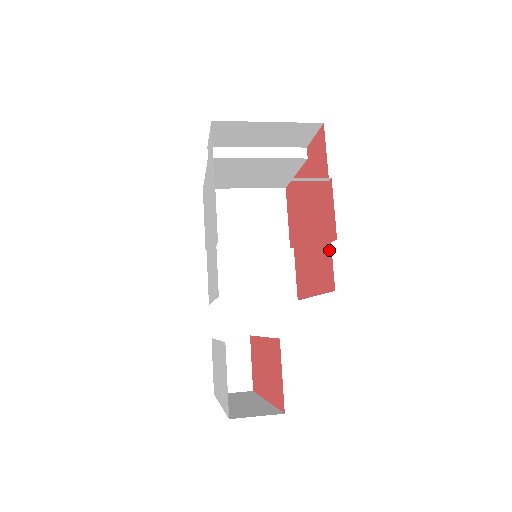
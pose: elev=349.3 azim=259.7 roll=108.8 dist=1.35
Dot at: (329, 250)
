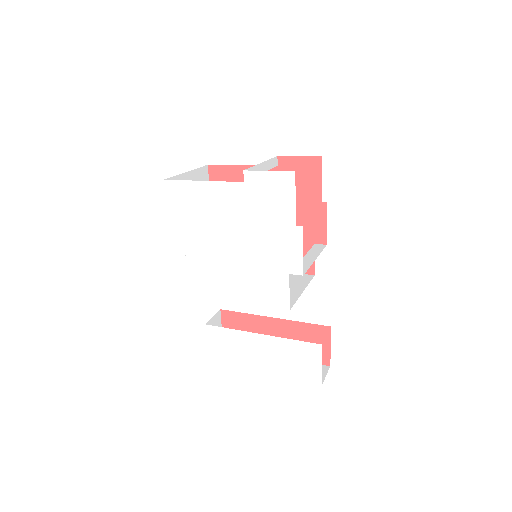
Dot at: (310, 248)
